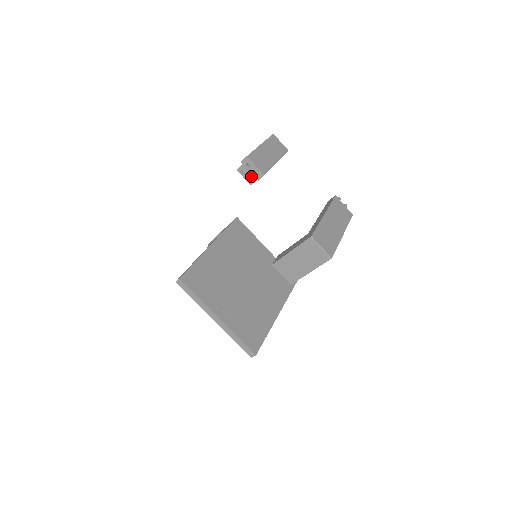
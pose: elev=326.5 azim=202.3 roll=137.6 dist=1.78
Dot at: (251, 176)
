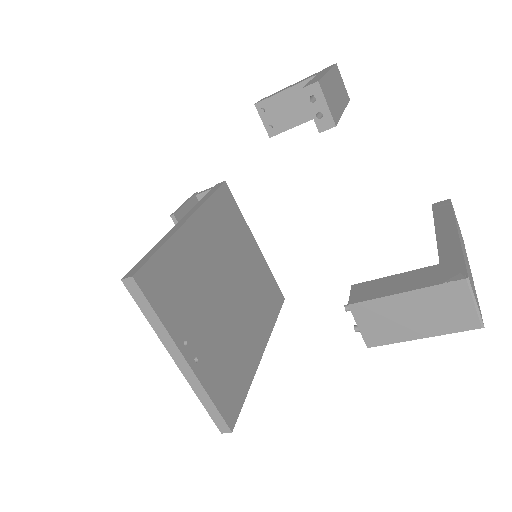
Dot at: (276, 122)
